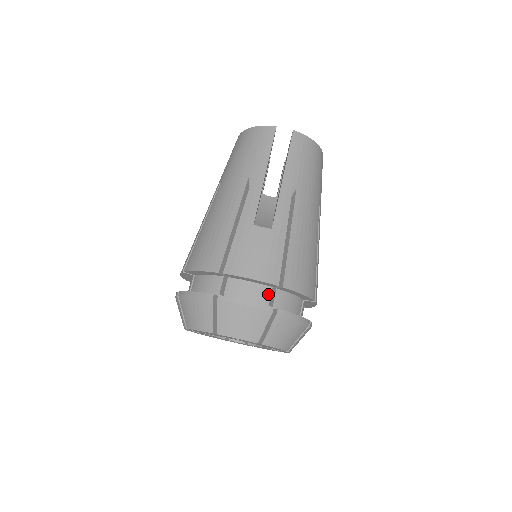
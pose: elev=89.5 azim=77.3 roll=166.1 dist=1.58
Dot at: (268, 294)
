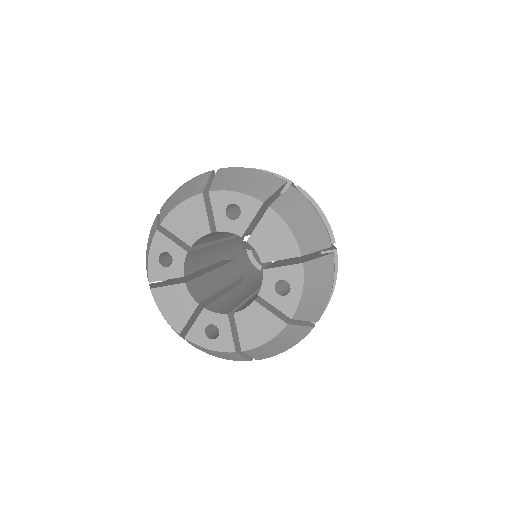
Dot at: (279, 194)
